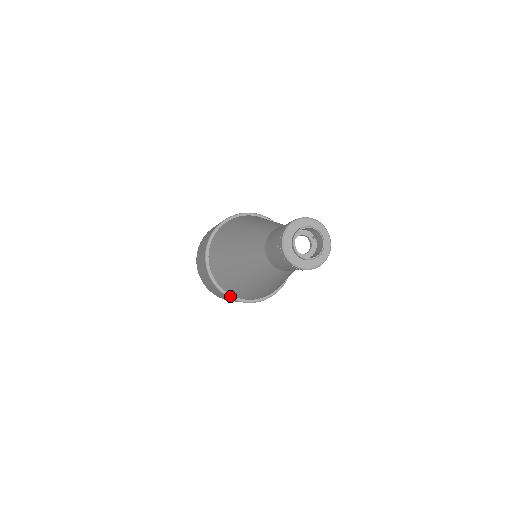
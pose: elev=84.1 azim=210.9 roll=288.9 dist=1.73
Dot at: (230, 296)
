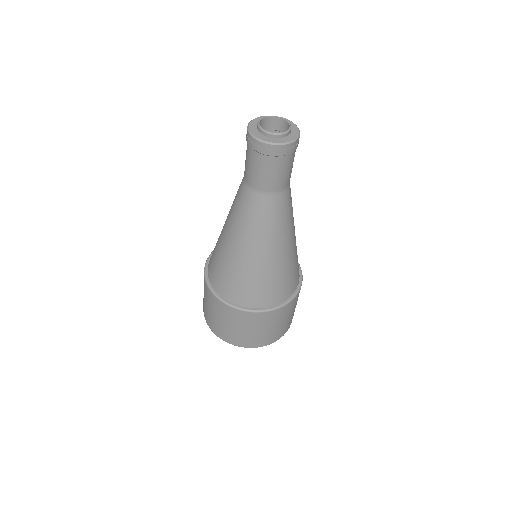
Dot at: (253, 310)
